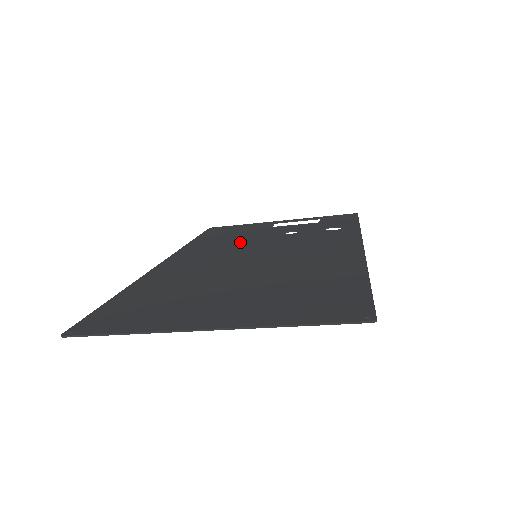
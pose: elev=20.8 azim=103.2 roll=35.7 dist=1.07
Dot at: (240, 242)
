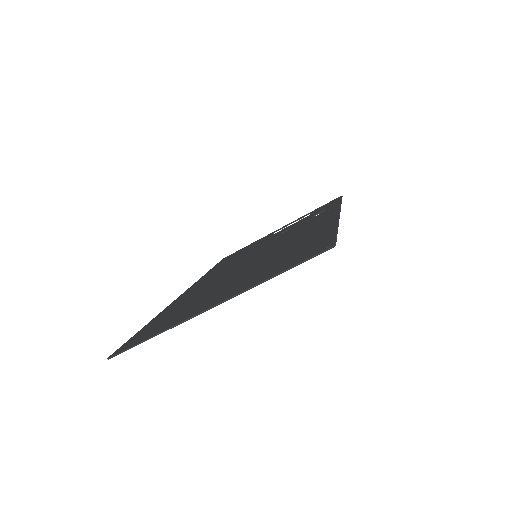
Dot at: (245, 254)
